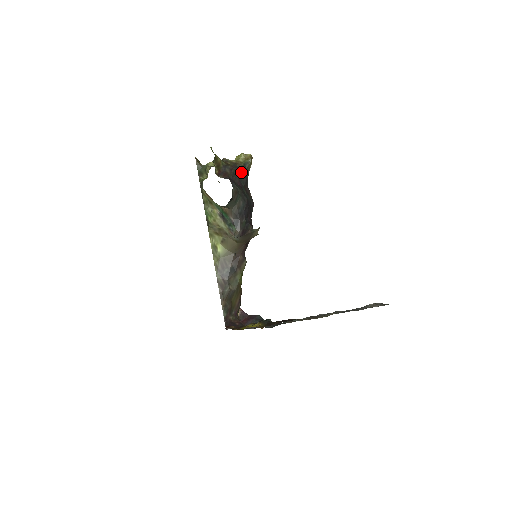
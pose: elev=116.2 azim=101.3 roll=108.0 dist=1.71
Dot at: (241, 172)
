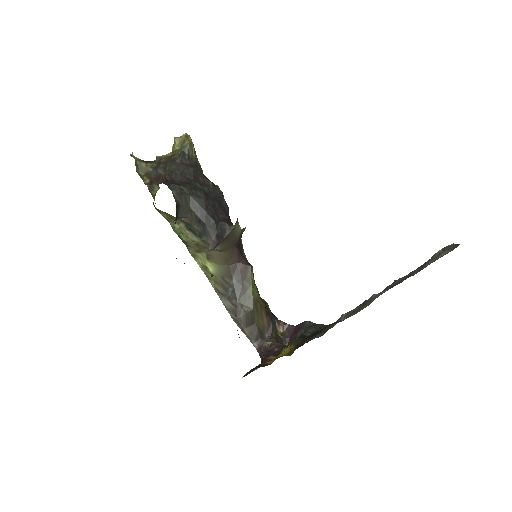
Dot at: (181, 163)
